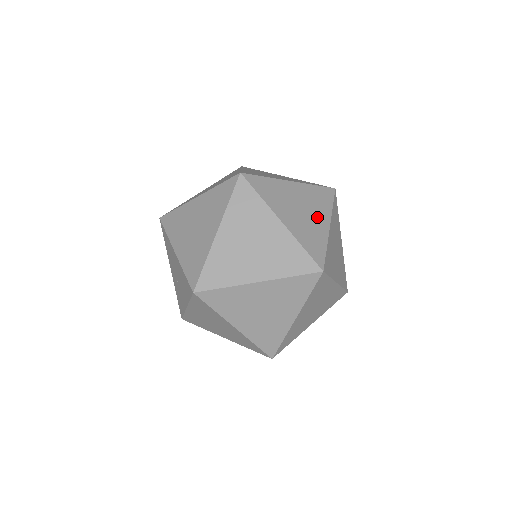
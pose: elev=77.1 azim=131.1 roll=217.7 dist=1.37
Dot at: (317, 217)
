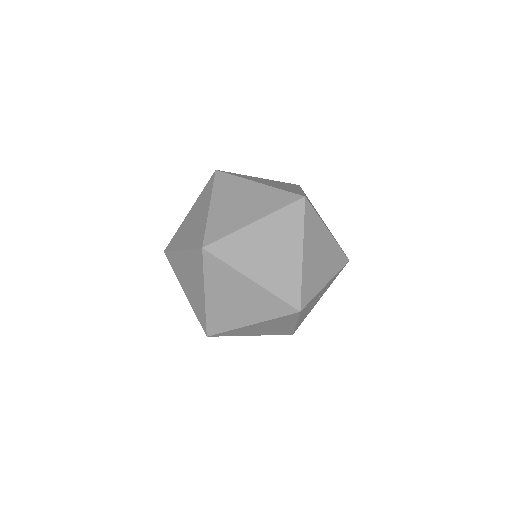
Dot at: occluded
